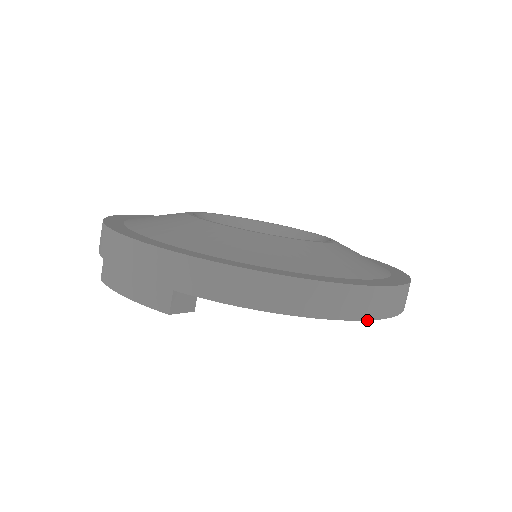
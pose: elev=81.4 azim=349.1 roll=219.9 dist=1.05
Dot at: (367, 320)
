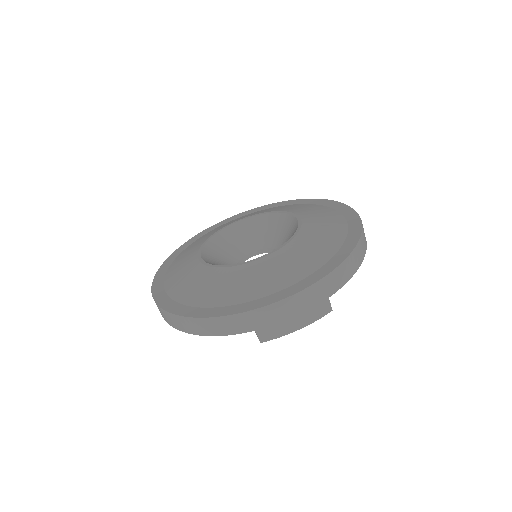
Dot at: occluded
